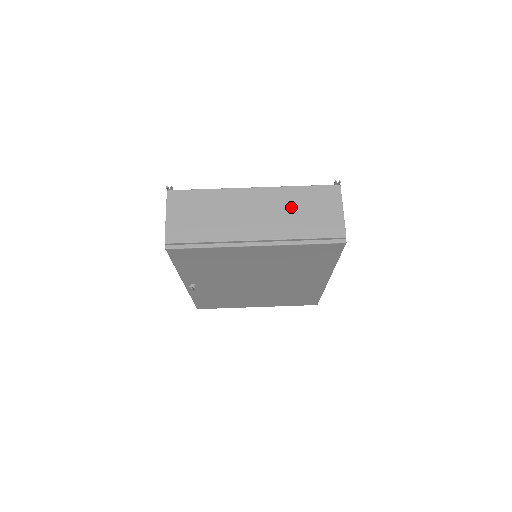
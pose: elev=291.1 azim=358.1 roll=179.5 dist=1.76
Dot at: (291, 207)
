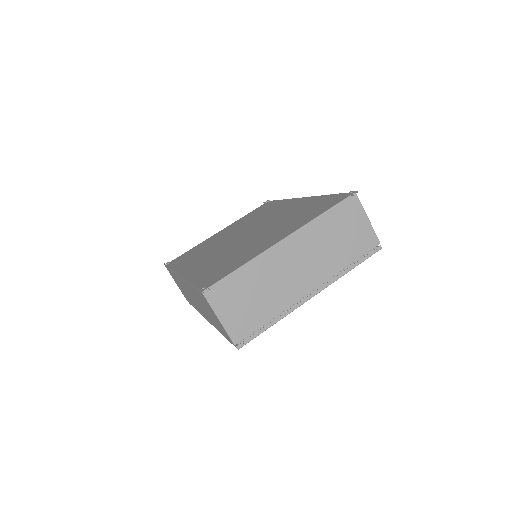
Dot at: (325, 241)
